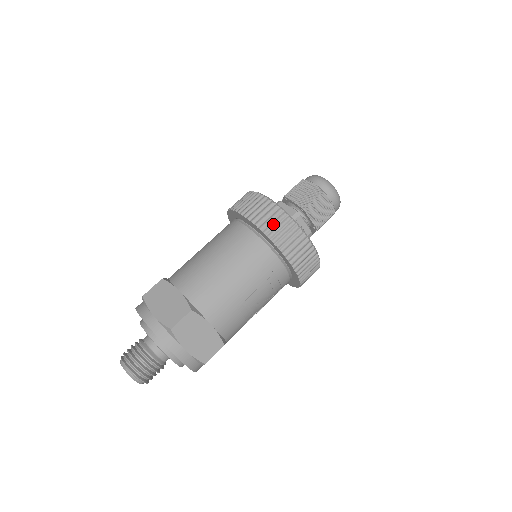
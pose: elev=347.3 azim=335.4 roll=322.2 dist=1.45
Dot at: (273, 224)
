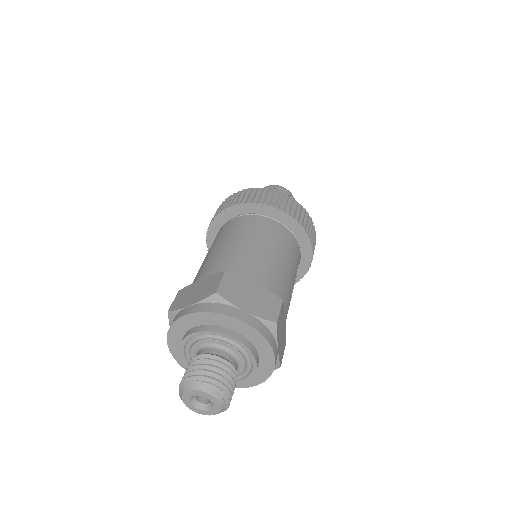
Dot at: (303, 217)
